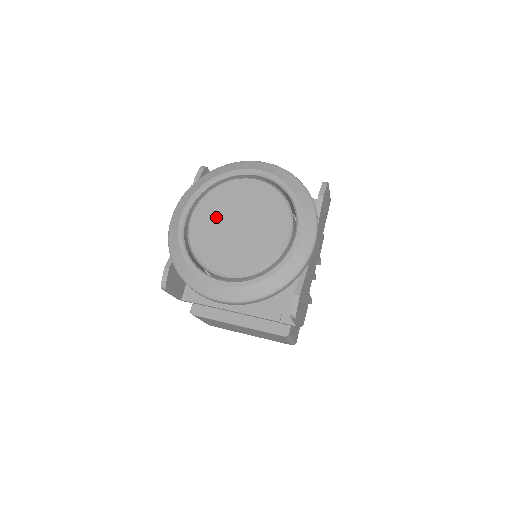
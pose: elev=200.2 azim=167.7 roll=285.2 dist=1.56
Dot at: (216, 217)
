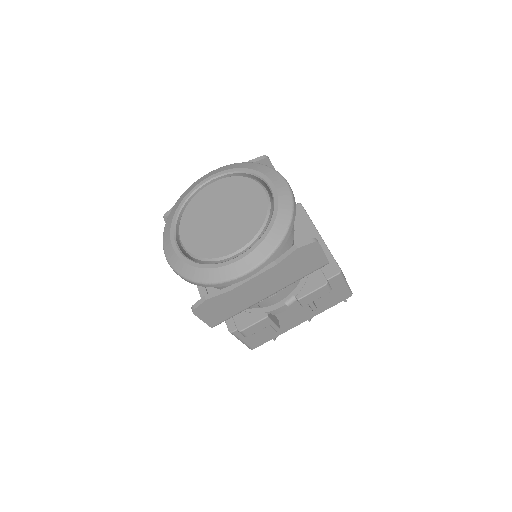
Dot at: (219, 198)
